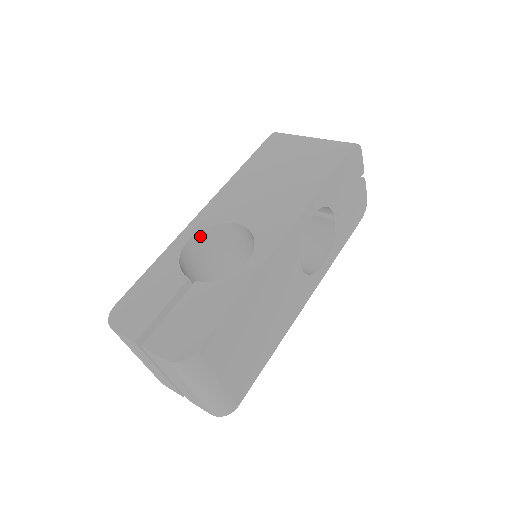
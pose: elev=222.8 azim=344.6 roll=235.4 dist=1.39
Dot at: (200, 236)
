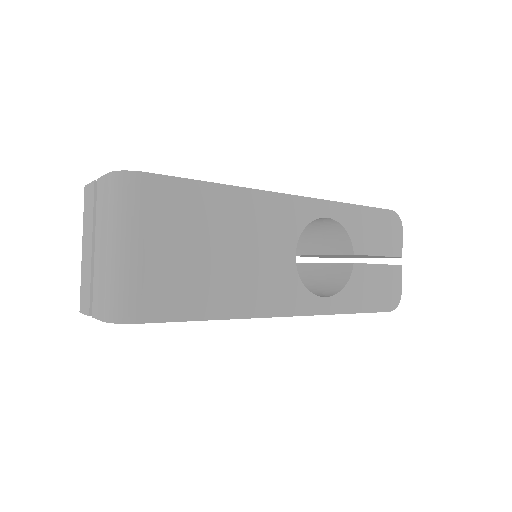
Dot at: occluded
